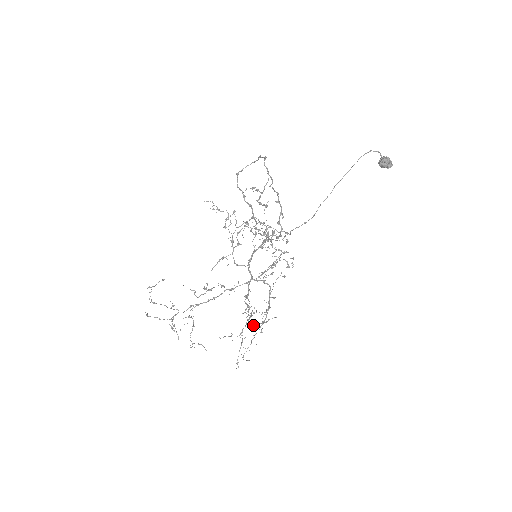
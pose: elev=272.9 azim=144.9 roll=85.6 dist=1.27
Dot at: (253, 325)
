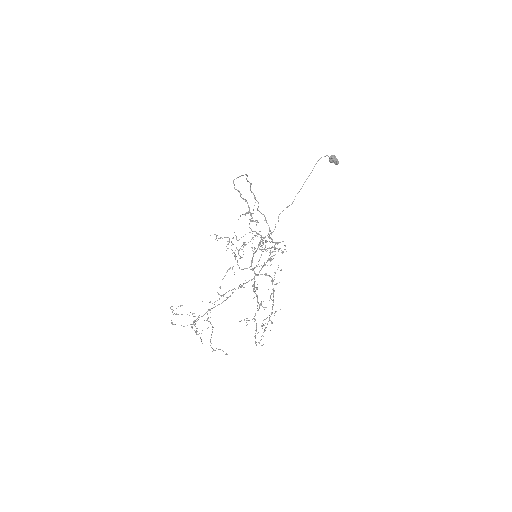
Dot at: (263, 325)
